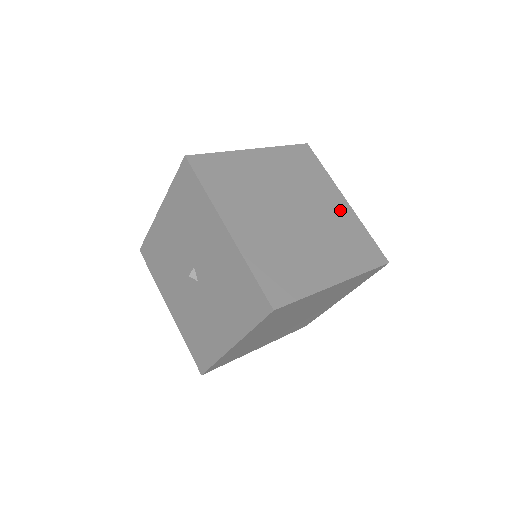
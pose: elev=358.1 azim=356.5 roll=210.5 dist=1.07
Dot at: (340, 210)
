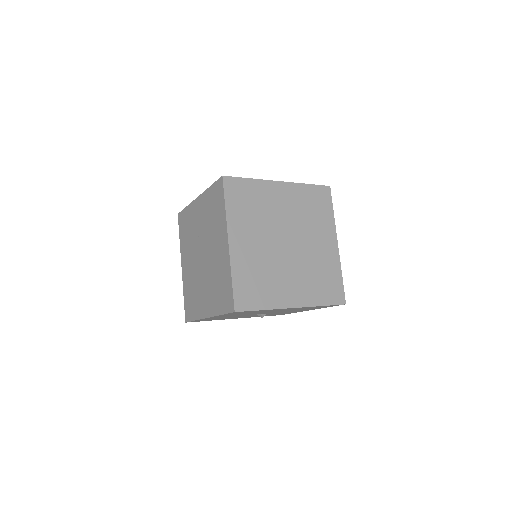
Dot at: (288, 196)
